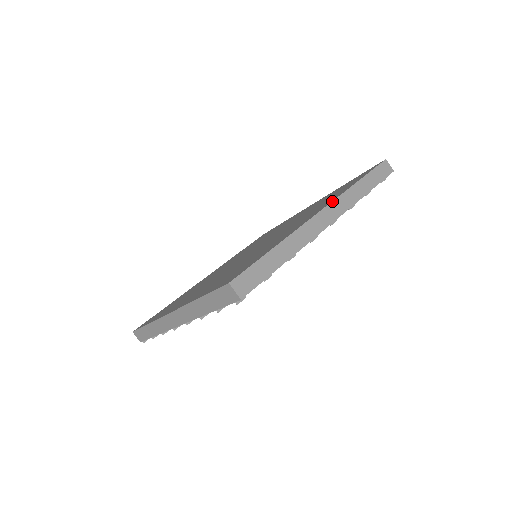
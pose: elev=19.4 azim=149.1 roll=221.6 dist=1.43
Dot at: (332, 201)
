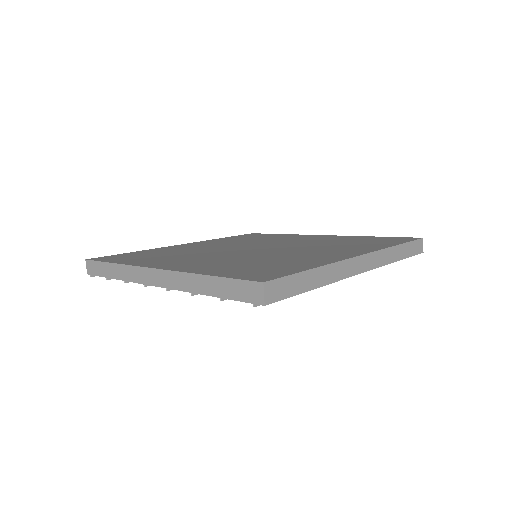
Dot at: (373, 251)
